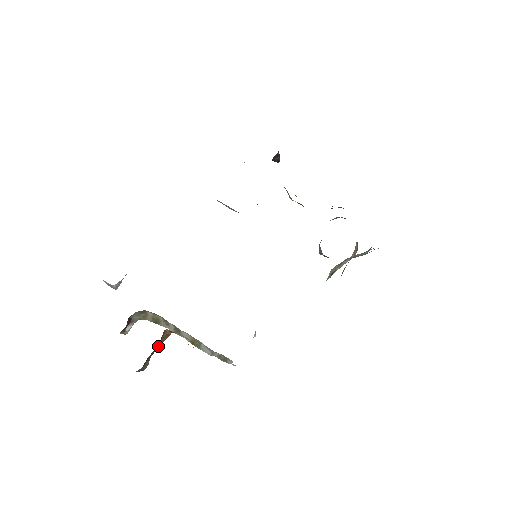
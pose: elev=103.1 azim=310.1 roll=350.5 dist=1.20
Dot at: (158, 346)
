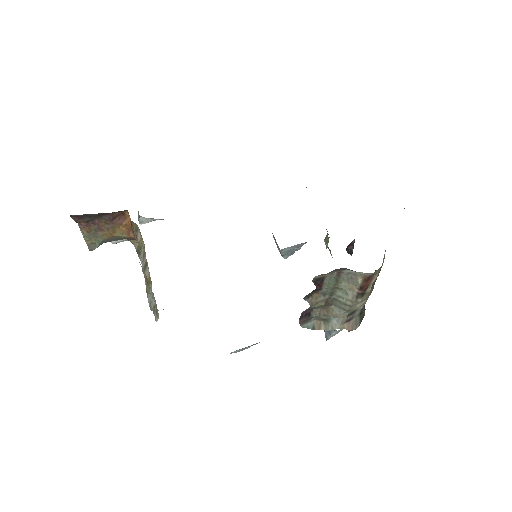
Dot at: (114, 234)
